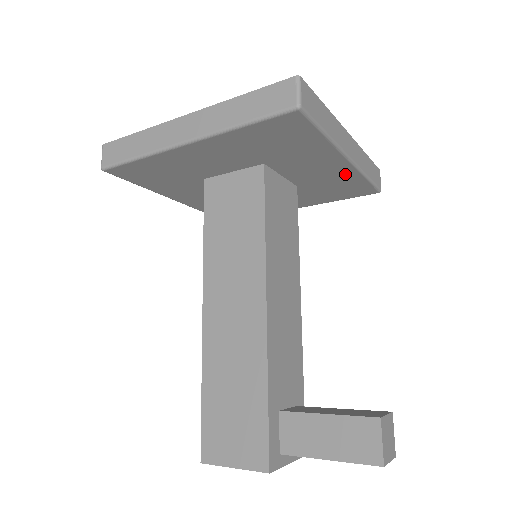
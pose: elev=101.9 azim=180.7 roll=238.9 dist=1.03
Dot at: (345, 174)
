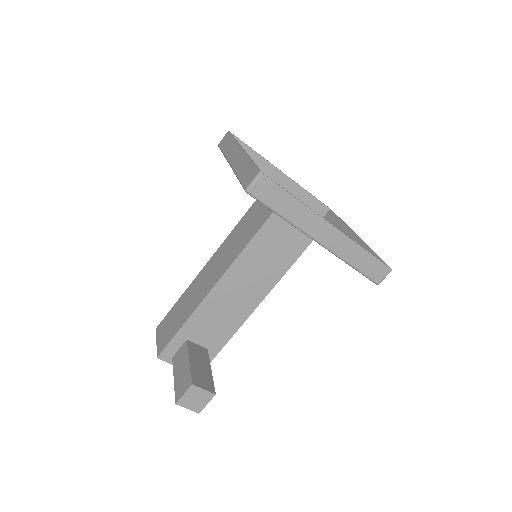
Dot at: occluded
